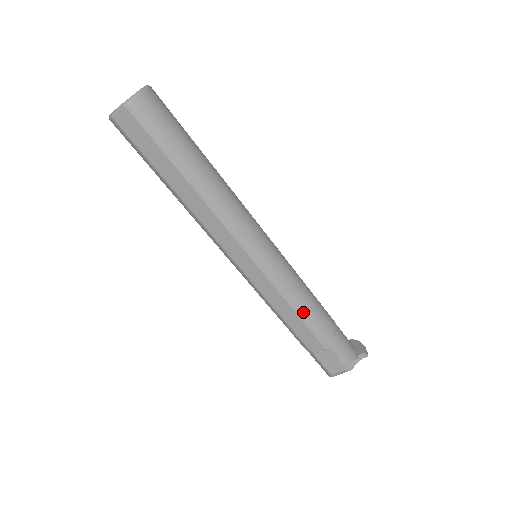
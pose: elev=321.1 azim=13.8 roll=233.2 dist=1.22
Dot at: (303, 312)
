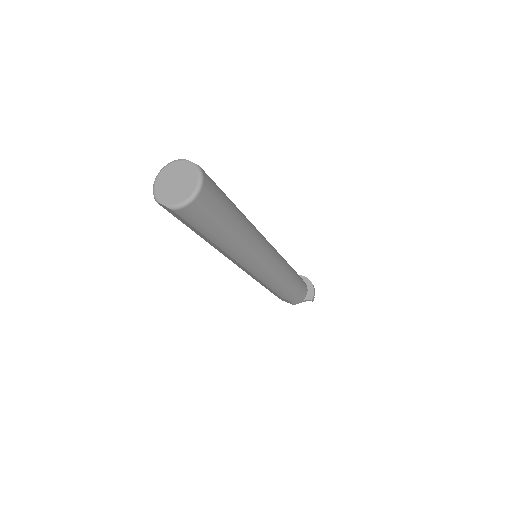
Dot at: (276, 290)
